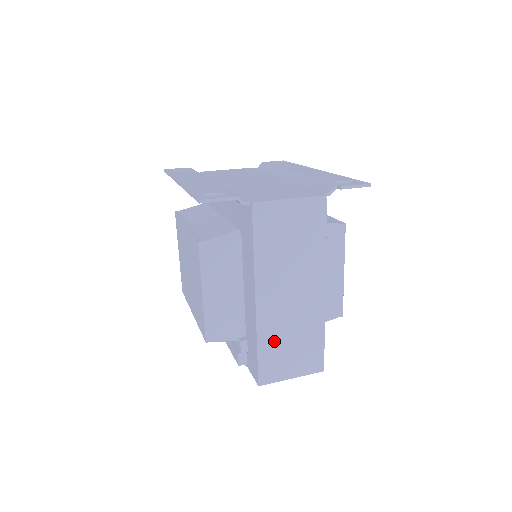
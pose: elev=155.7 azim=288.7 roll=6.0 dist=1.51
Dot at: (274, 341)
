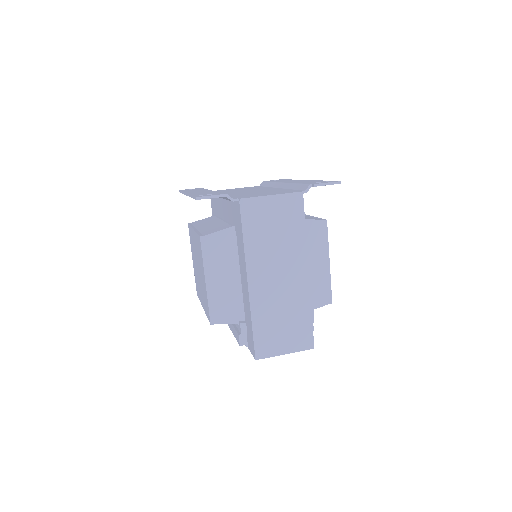
Dot at: (266, 319)
